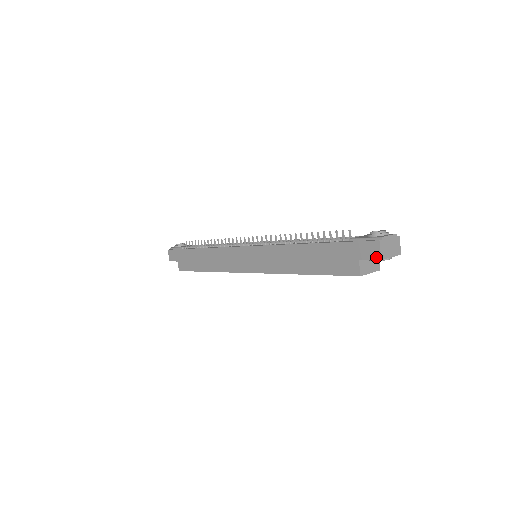
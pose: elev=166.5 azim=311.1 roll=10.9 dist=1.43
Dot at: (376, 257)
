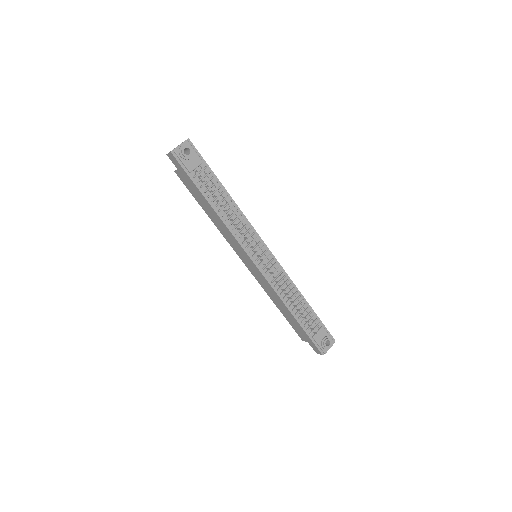
Dot at: (315, 351)
